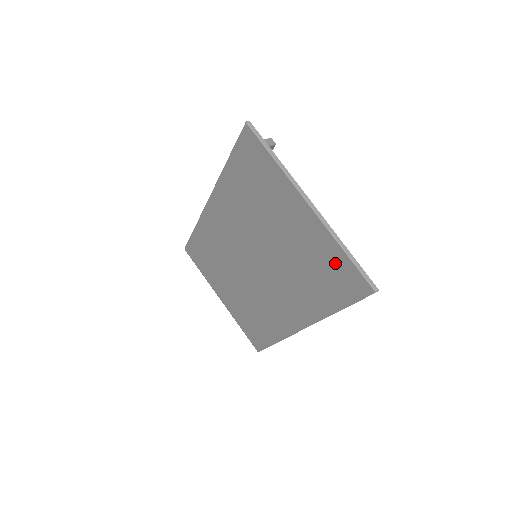
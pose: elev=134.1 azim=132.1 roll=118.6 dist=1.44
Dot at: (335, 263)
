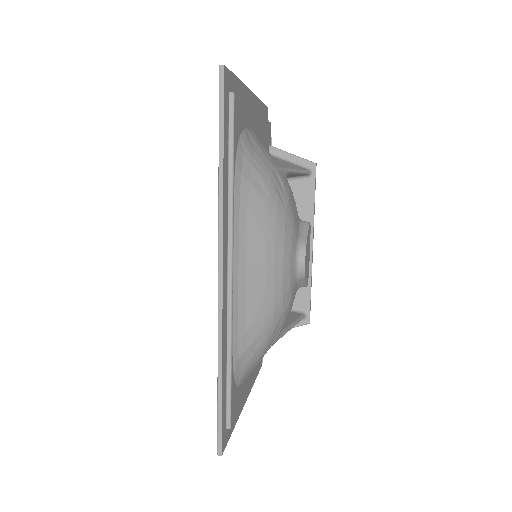
Dot at: occluded
